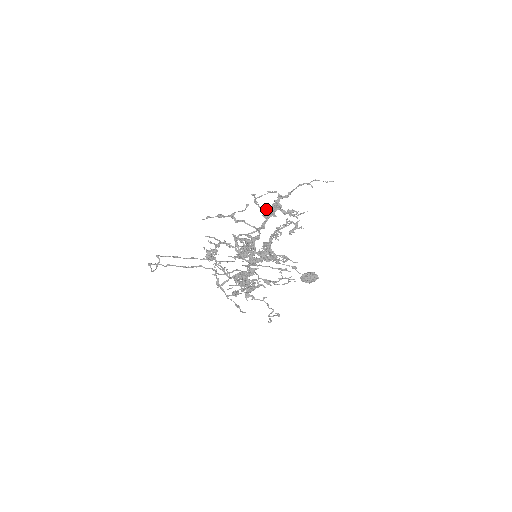
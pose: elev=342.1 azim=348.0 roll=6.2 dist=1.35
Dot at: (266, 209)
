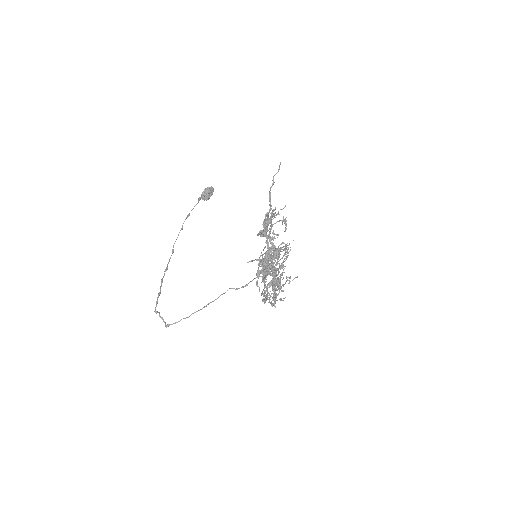
Dot at: (263, 230)
